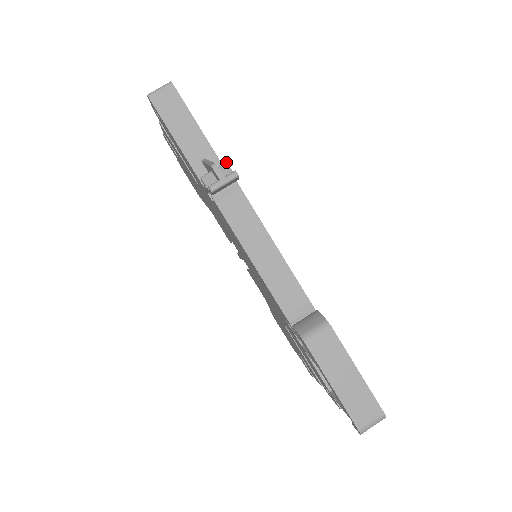
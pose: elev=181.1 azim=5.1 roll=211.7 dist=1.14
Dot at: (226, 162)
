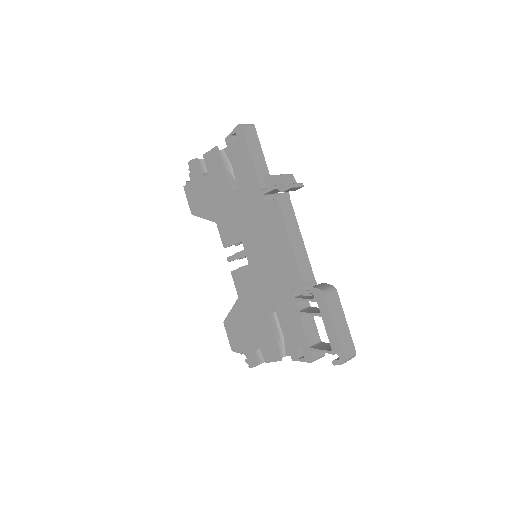
Dot at: occluded
